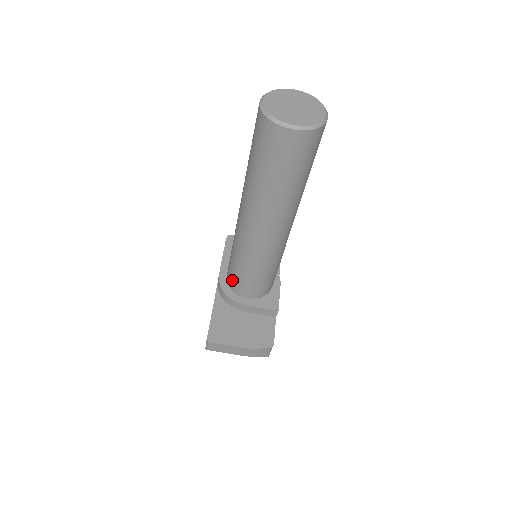
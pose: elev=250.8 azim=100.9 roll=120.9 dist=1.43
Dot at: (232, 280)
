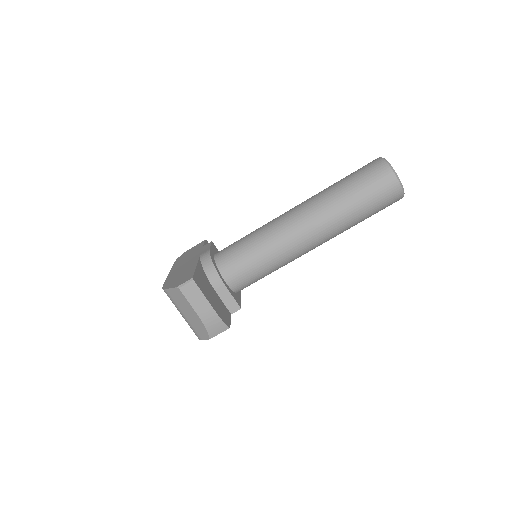
Dot at: (228, 257)
